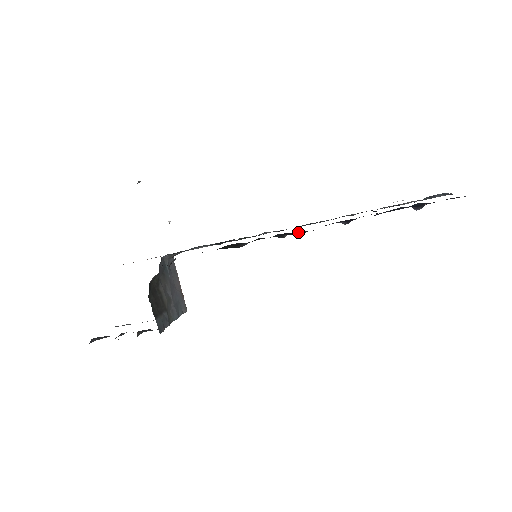
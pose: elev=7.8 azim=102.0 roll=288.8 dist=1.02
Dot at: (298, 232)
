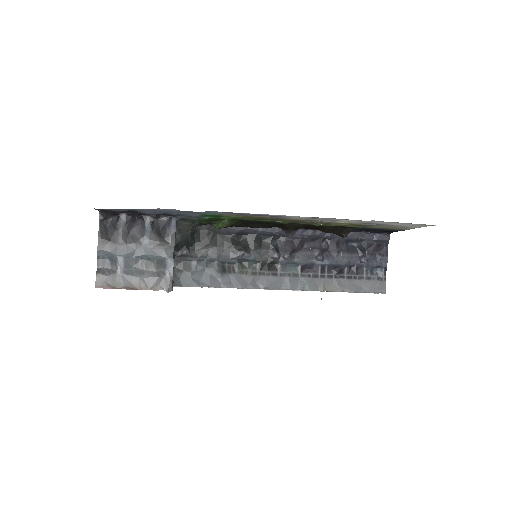
Dot at: (290, 241)
